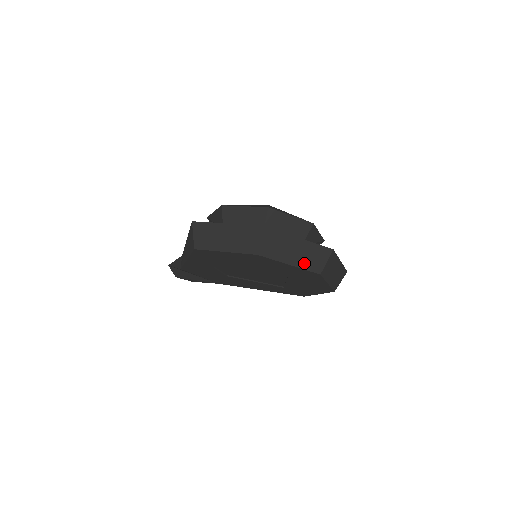
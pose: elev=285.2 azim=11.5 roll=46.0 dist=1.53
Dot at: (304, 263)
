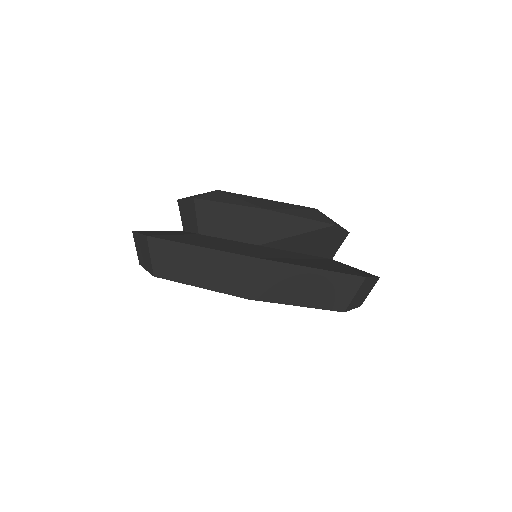
Dot at: (218, 283)
